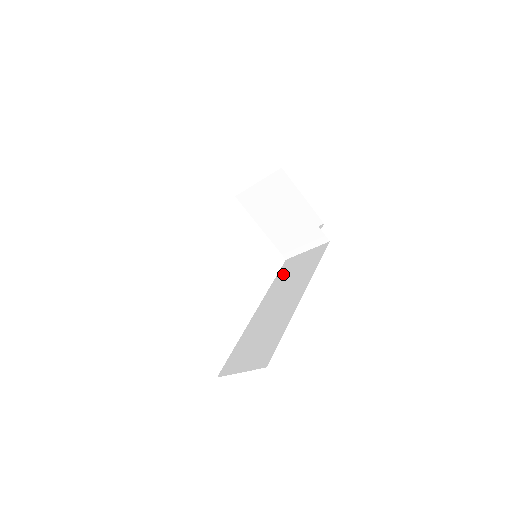
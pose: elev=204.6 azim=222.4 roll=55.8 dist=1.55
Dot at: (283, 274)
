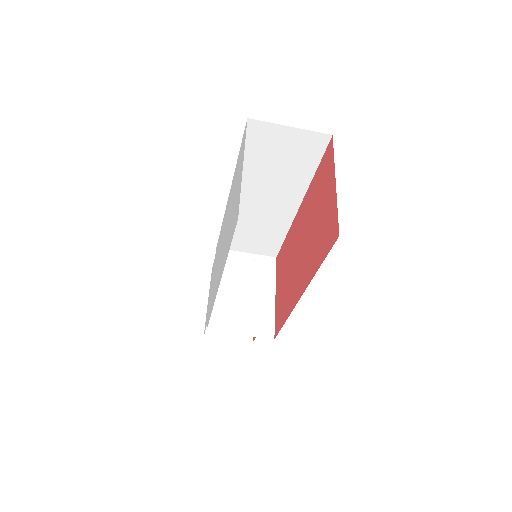
Dot at: occluded
